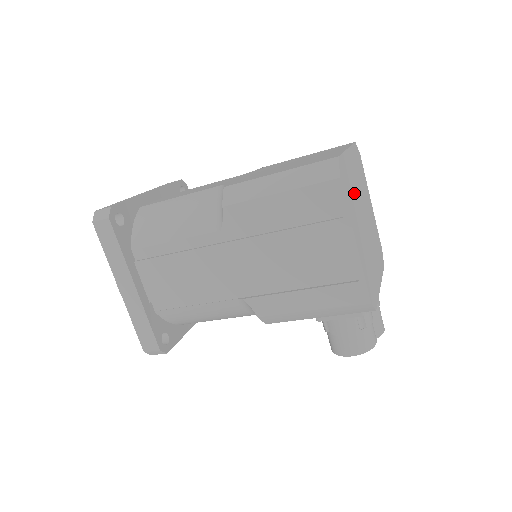
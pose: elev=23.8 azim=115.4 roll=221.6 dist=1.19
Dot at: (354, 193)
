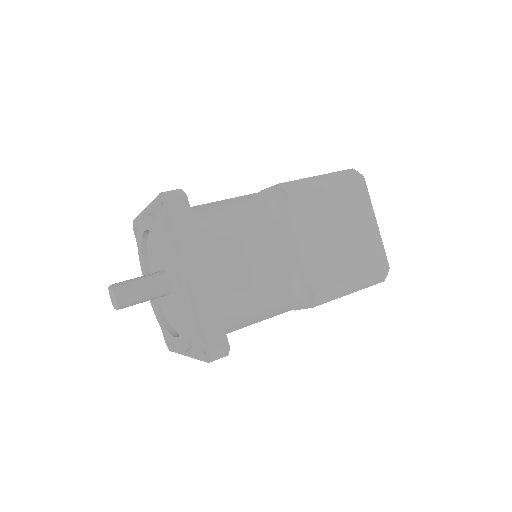
Dot at: occluded
